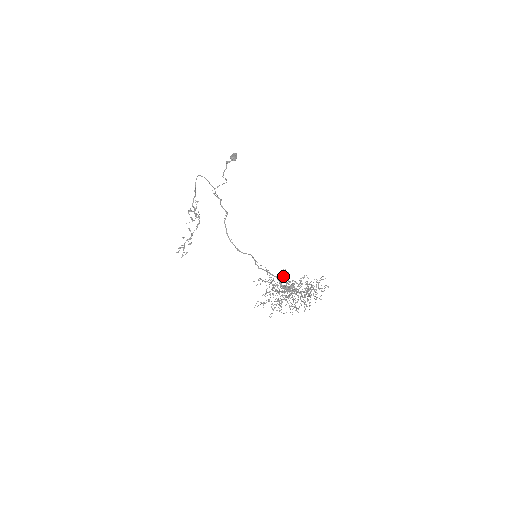
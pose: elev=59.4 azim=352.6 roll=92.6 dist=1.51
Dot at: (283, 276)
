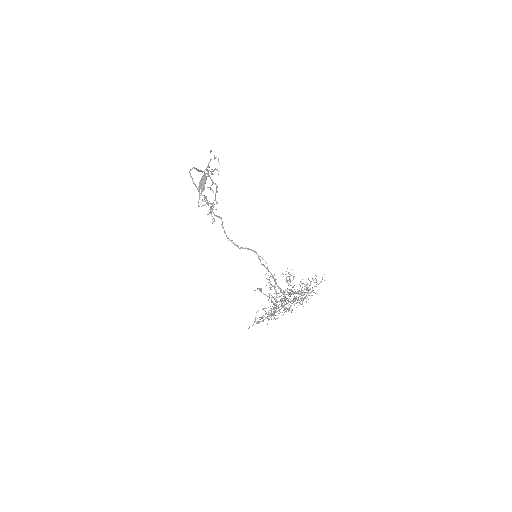
Dot at: occluded
